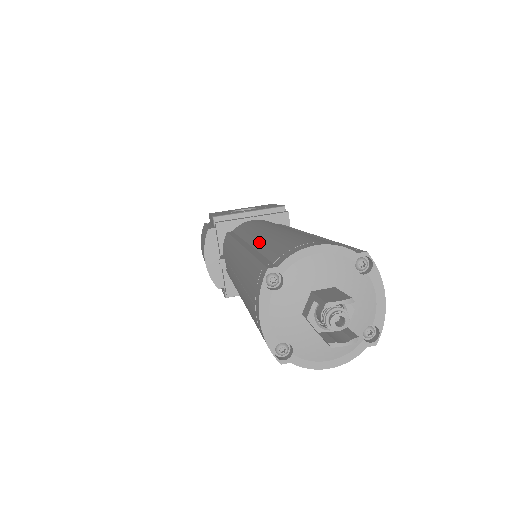
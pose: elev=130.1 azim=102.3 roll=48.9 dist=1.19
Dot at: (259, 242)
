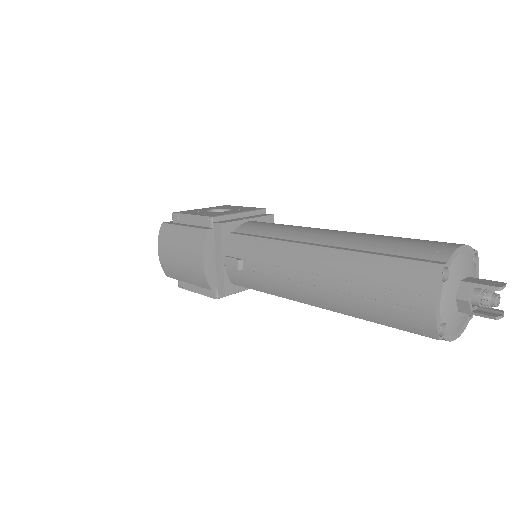
Dot at: (350, 243)
